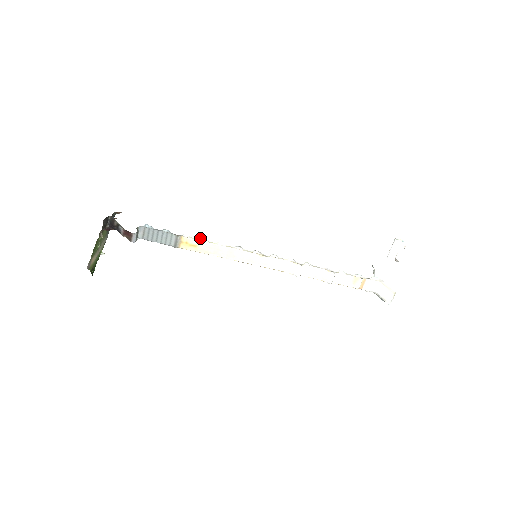
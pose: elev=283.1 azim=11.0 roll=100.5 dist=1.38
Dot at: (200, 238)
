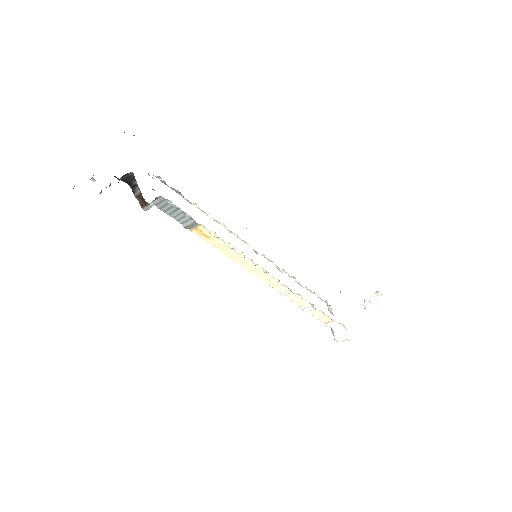
Dot at: (219, 237)
